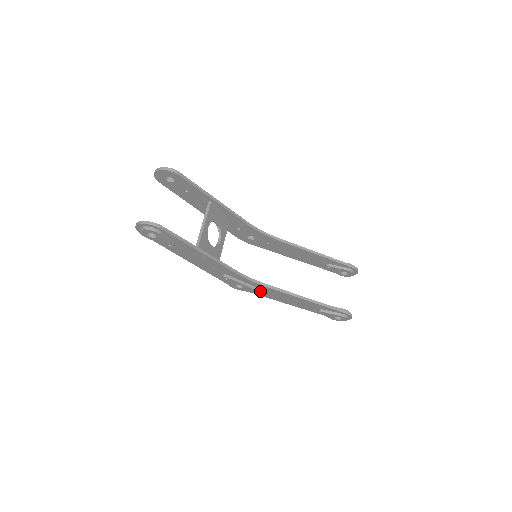
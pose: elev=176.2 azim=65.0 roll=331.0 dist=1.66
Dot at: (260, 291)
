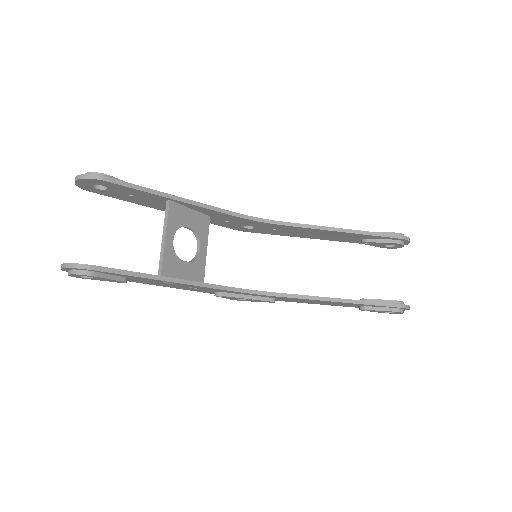
Dot at: (272, 301)
